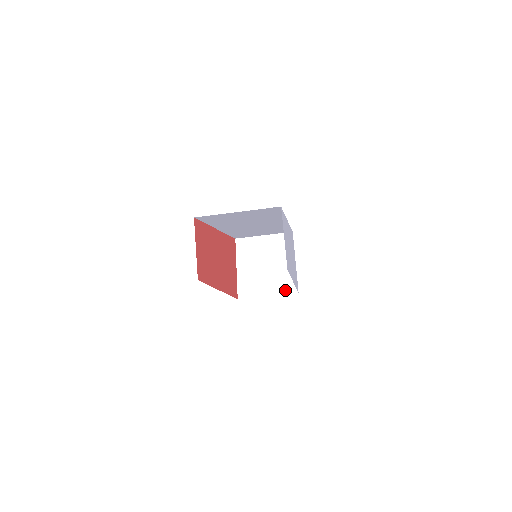
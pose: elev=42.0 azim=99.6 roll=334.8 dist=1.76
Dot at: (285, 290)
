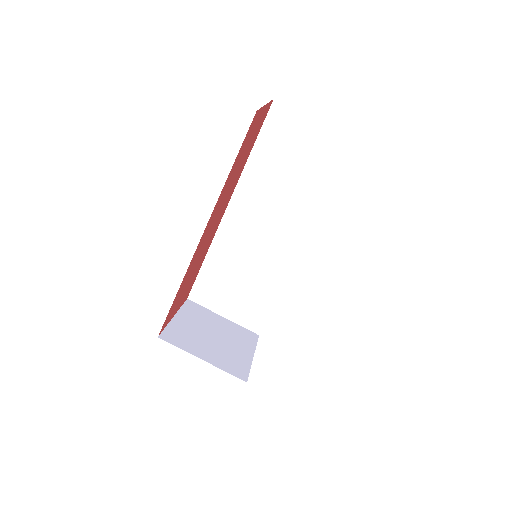
Dot at: (229, 369)
